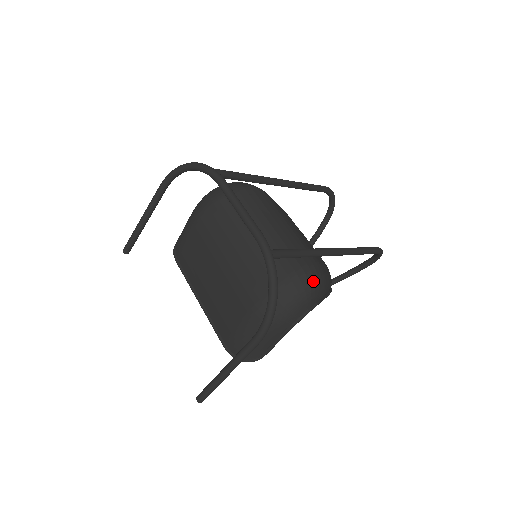
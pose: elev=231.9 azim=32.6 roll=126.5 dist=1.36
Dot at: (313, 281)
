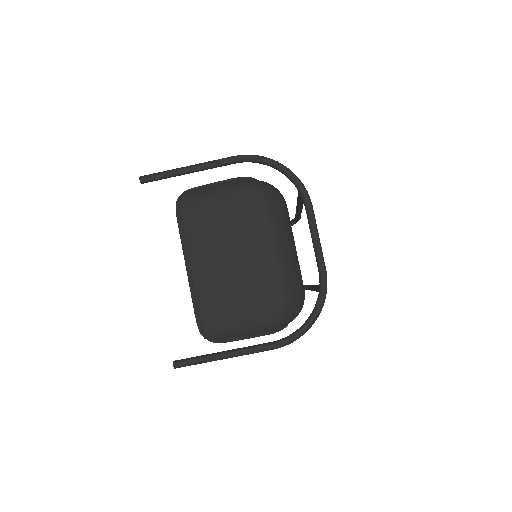
Dot at: occluded
